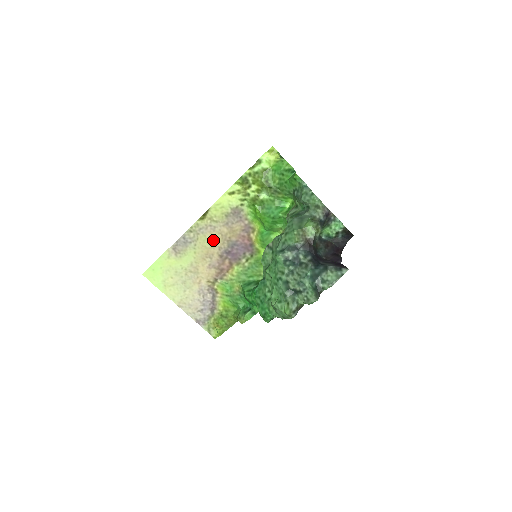
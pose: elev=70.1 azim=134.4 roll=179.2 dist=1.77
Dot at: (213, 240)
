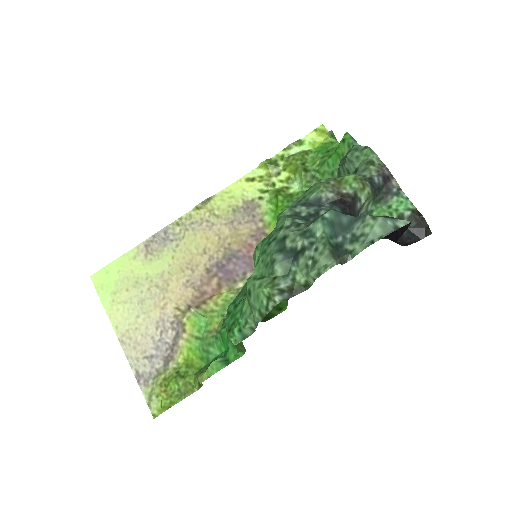
Dot at: (205, 243)
